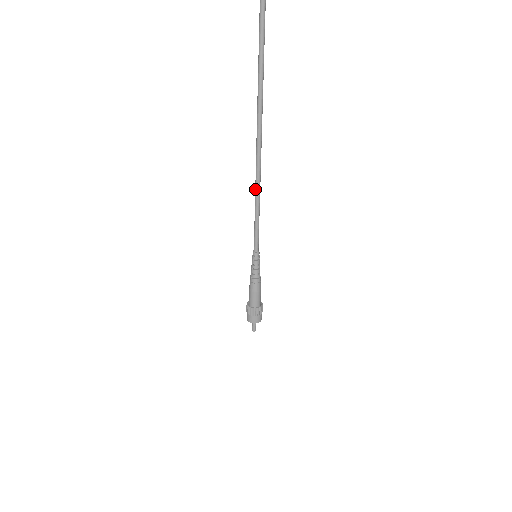
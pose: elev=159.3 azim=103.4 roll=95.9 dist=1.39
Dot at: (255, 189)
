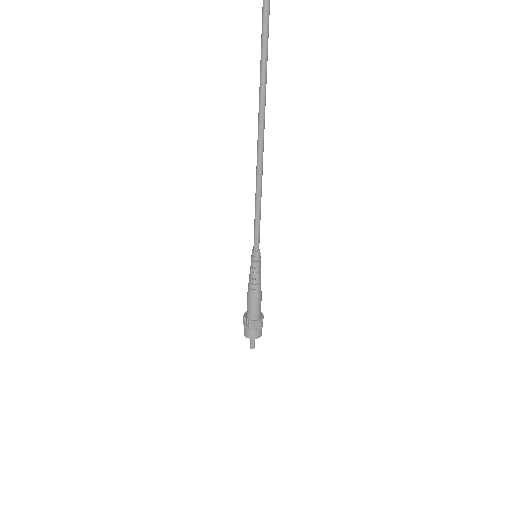
Dot at: (256, 171)
